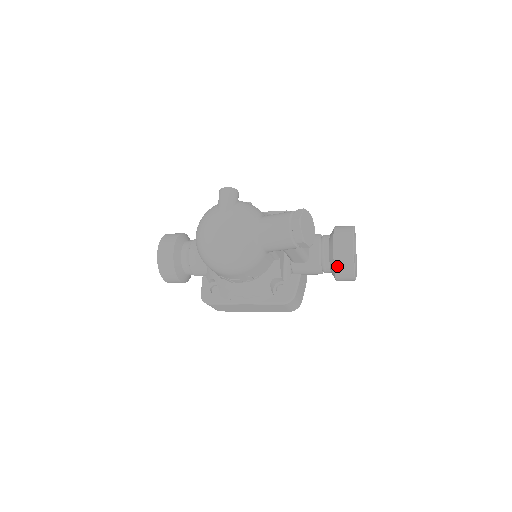
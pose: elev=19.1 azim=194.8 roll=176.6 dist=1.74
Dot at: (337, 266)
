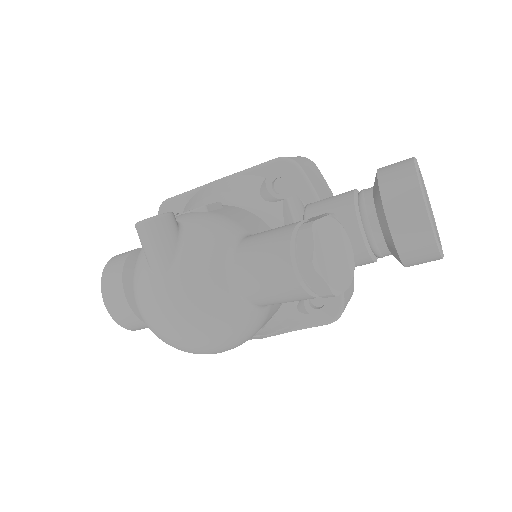
Dot at: (406, 258)
